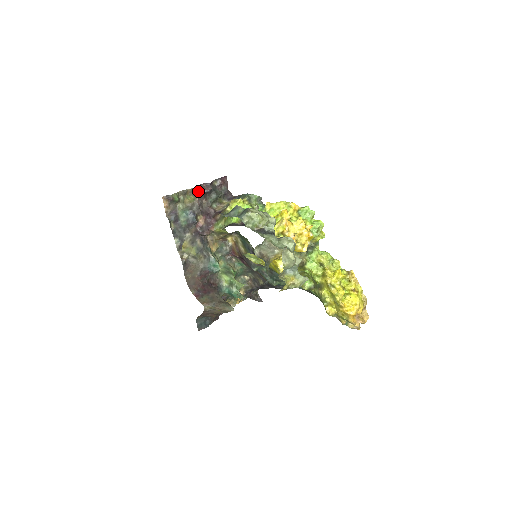
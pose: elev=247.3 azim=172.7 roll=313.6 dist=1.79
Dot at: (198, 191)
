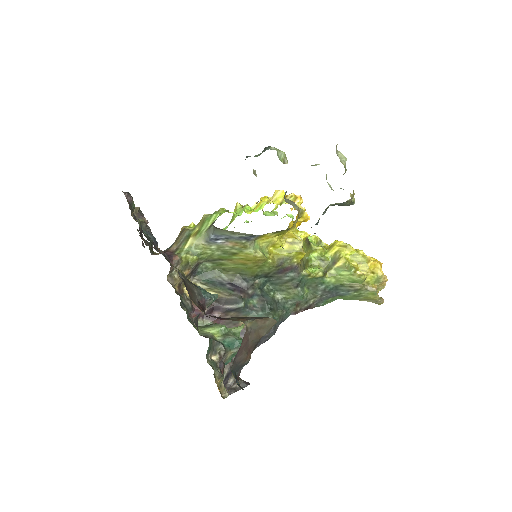
Dot at: (142, 214)
